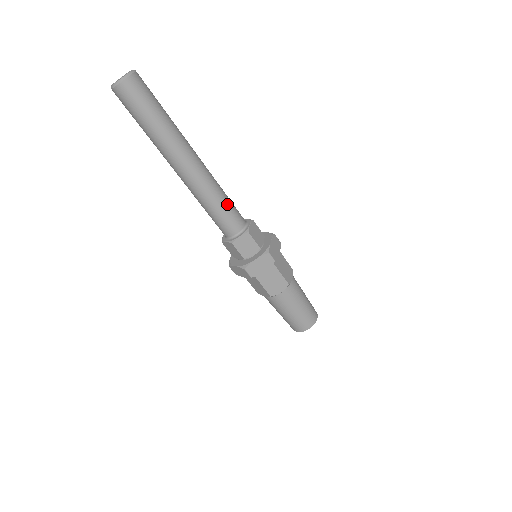
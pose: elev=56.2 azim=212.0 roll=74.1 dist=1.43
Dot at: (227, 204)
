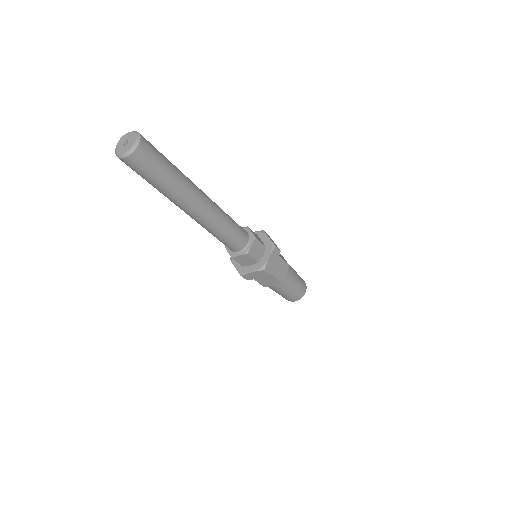
Dot at: (234, 222)
